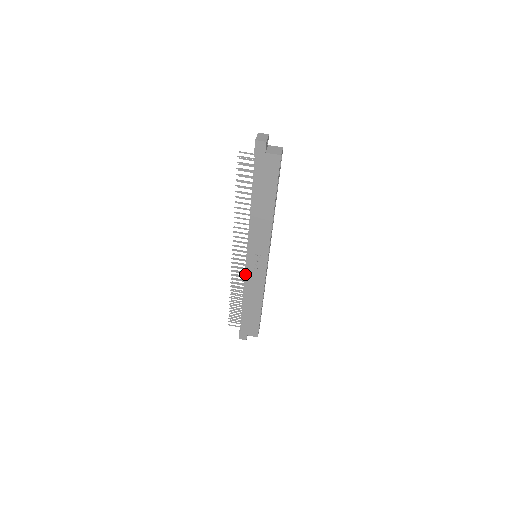
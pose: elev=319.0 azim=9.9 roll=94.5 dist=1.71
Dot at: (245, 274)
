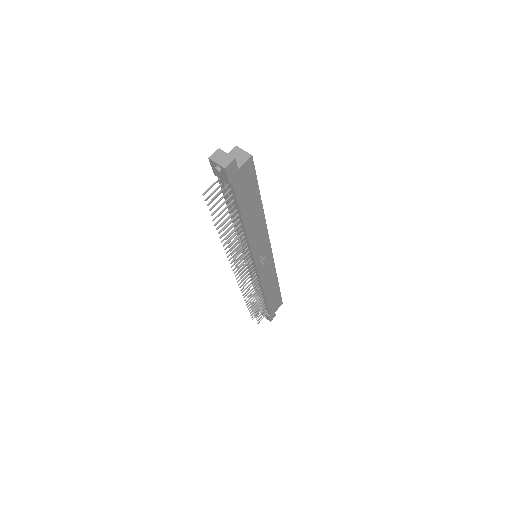
Dot at: (254, 278)
